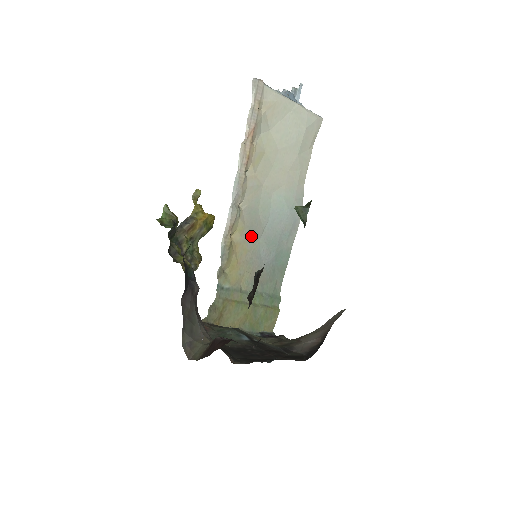
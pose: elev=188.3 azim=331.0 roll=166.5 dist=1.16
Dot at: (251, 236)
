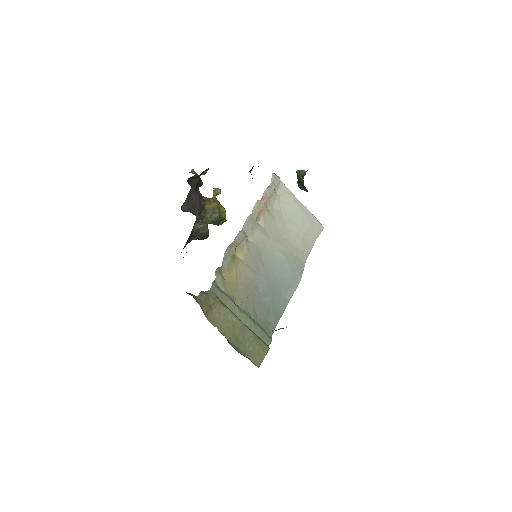
Dot at: (253, 267)
